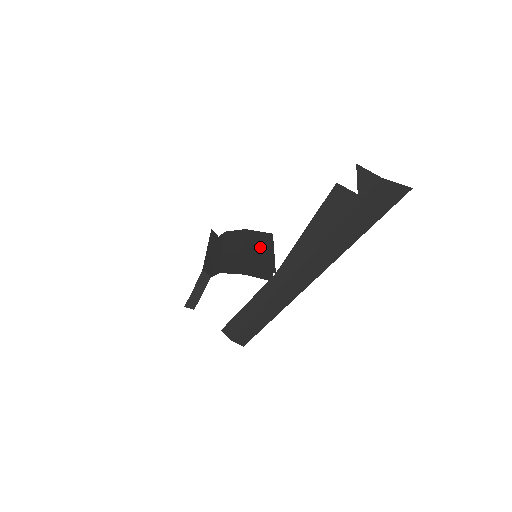
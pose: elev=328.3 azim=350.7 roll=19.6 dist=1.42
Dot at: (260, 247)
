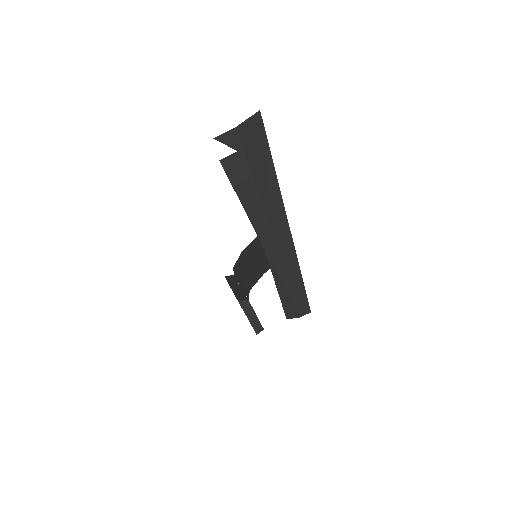
Dot at: (258, 250)
